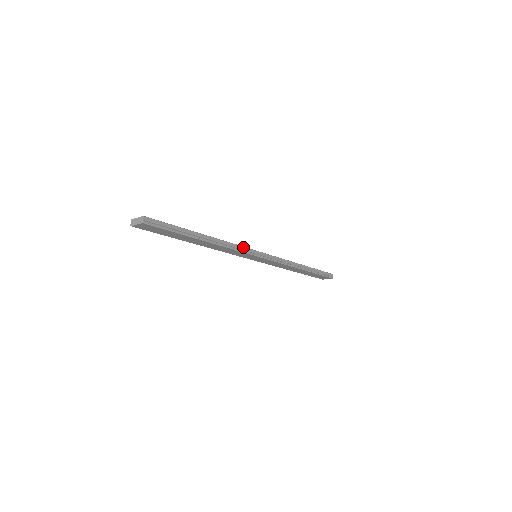
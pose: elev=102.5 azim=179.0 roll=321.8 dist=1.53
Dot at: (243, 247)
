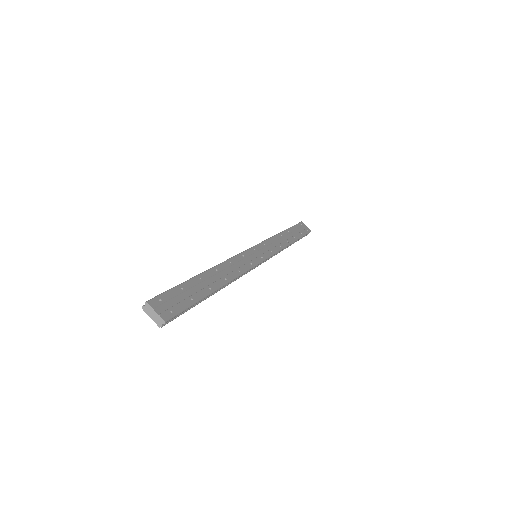
Dot at: (250, 269)
